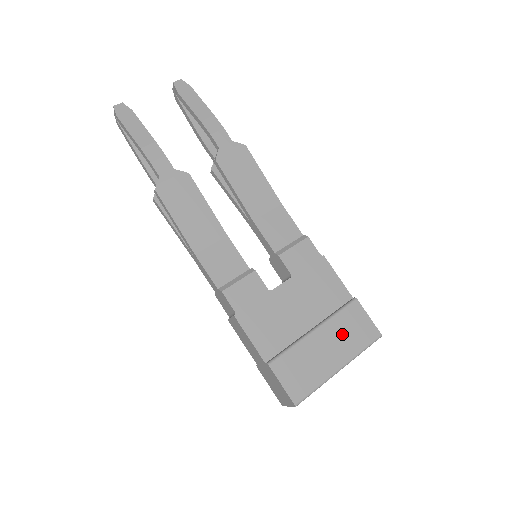
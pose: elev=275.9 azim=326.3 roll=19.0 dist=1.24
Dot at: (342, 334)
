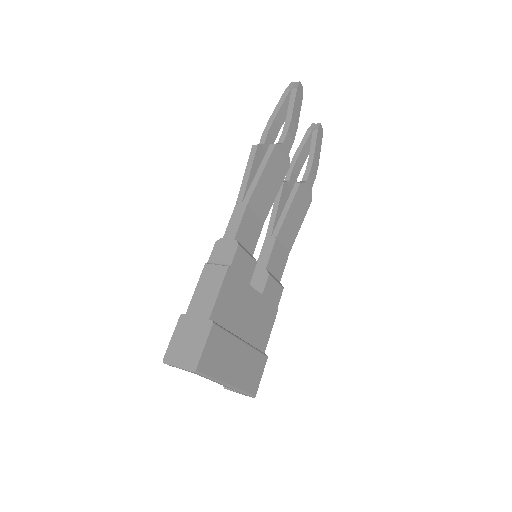
Dot at: (247, 366)
